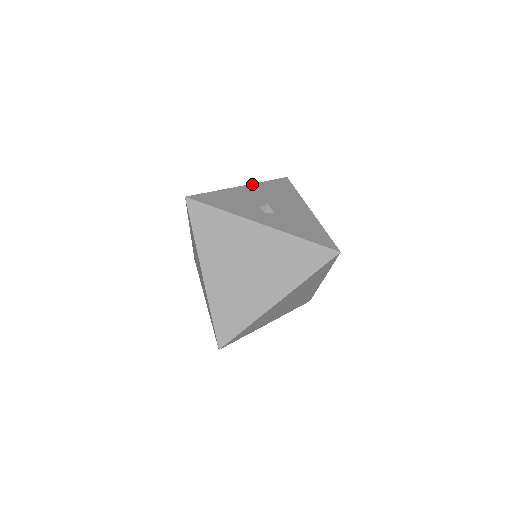
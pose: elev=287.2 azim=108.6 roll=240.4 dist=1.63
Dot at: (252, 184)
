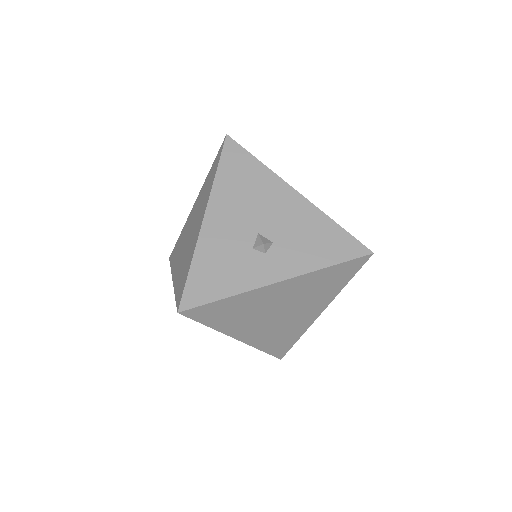
Dot at: (210, 200)
